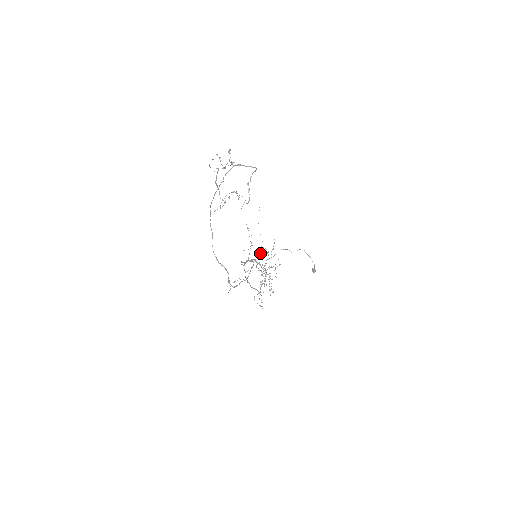
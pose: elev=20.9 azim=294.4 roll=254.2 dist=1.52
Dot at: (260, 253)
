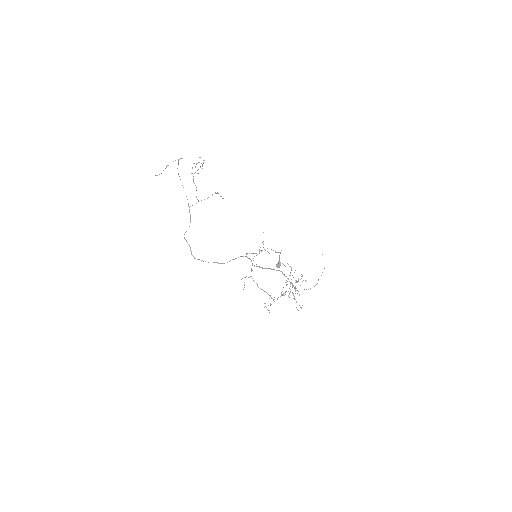
Dot at: (284, 265)
